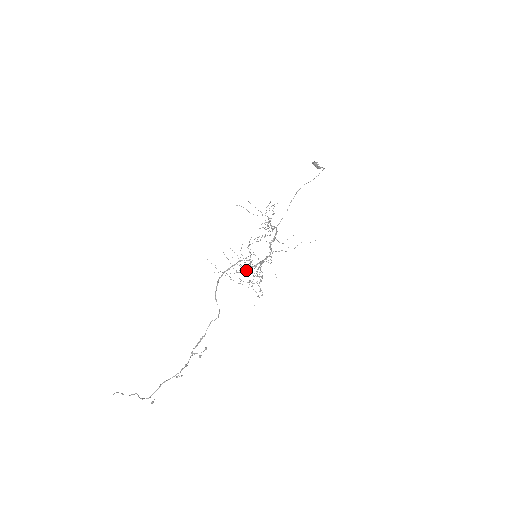
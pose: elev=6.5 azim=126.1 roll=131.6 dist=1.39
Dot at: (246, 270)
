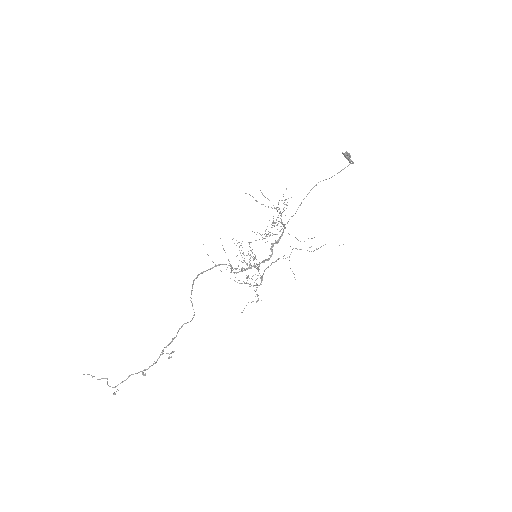
Dot at: occluded
